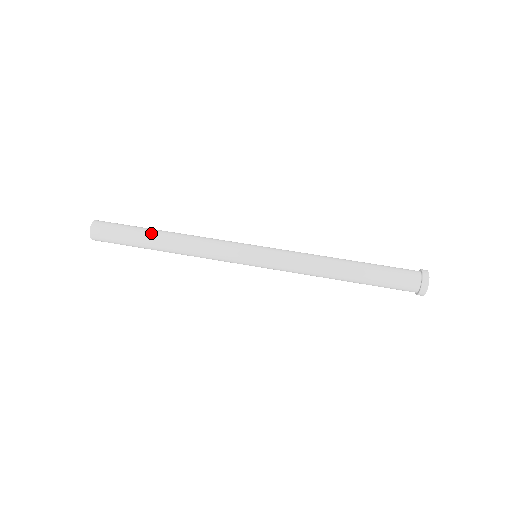
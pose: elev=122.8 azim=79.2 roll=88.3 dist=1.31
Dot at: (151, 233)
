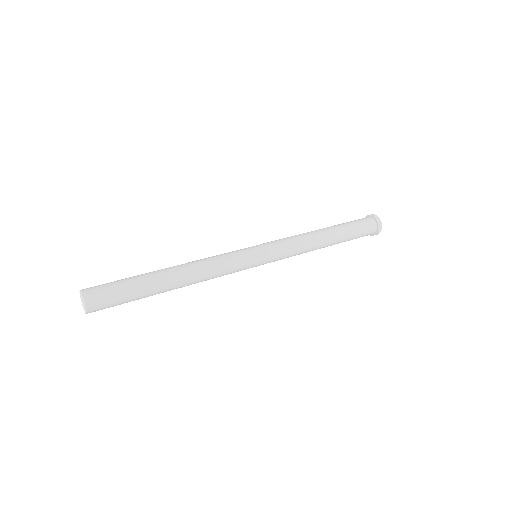
Dot at: occluded
